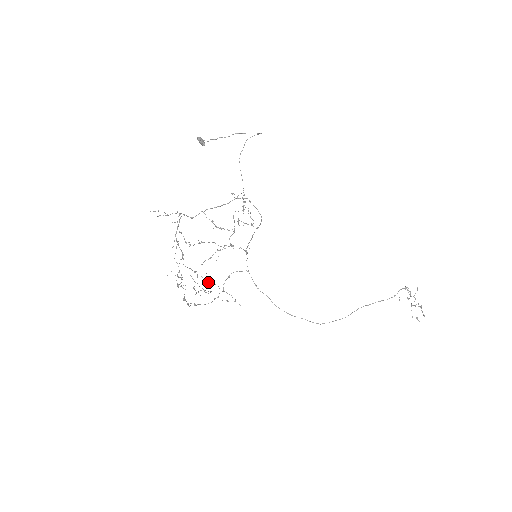
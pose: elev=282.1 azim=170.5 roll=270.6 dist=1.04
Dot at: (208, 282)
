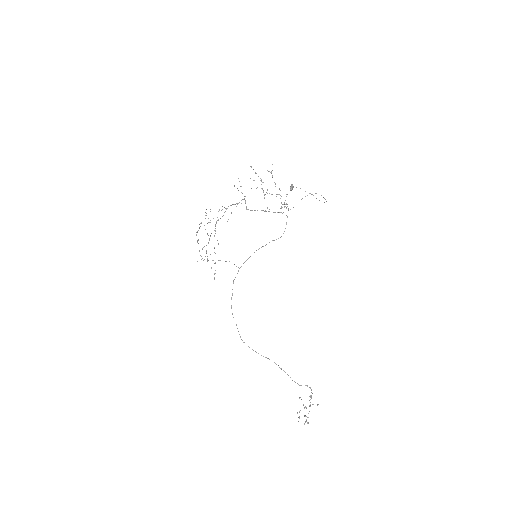
Dot at: occluded
